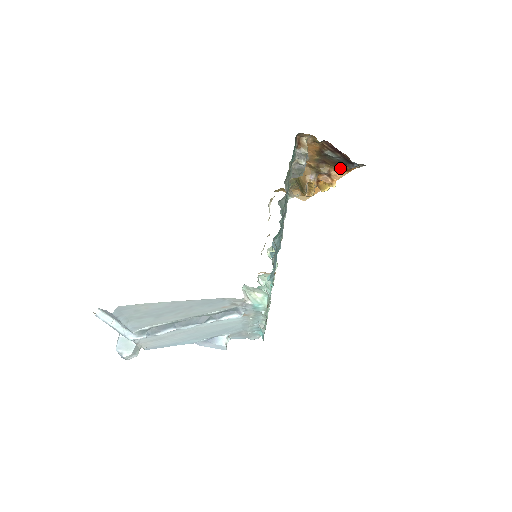
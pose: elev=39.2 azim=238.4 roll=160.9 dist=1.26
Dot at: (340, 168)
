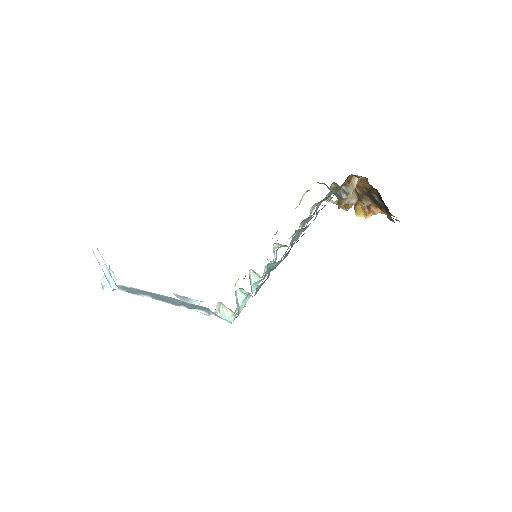
Dot at: (381, 209)
